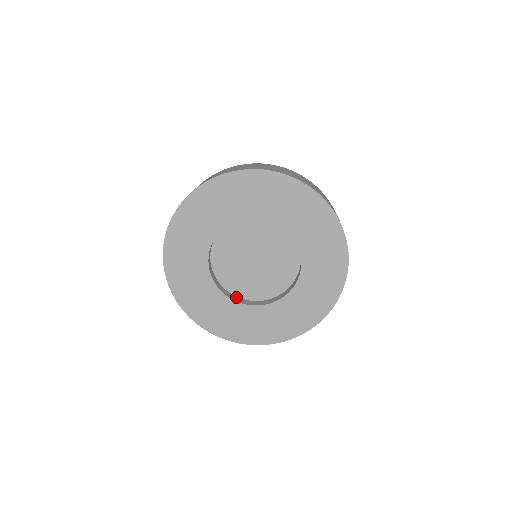
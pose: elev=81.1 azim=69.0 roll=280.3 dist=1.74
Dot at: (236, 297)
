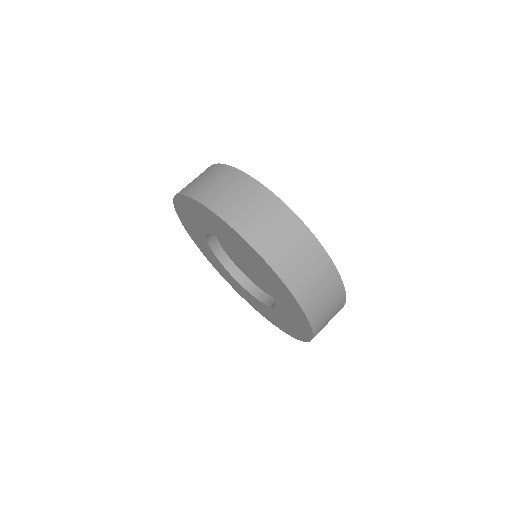
Dot at: (225, 255)
